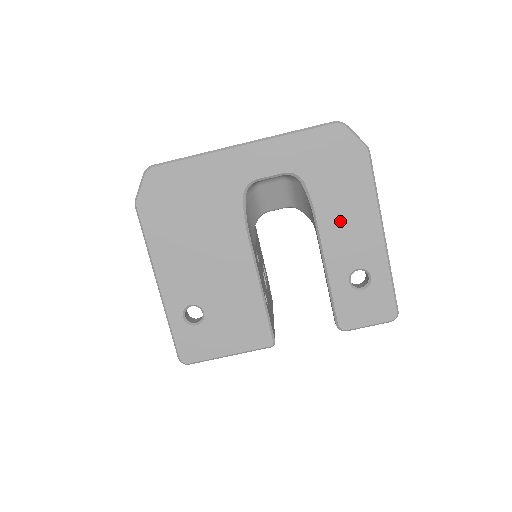
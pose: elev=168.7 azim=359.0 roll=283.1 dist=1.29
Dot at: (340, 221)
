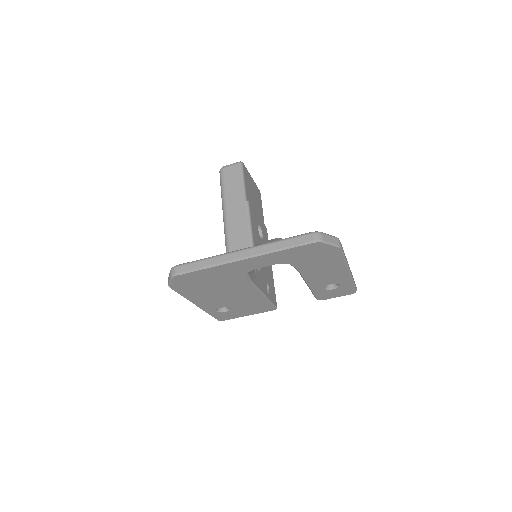
Dot at: (318, 273)
